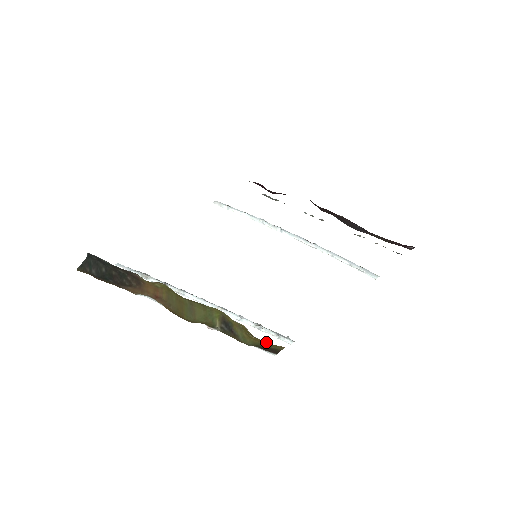
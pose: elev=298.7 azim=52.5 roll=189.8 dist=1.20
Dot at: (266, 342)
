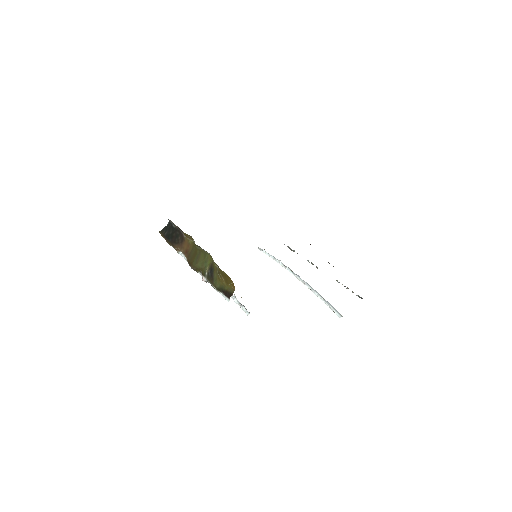
Dot at: (226, 282)
